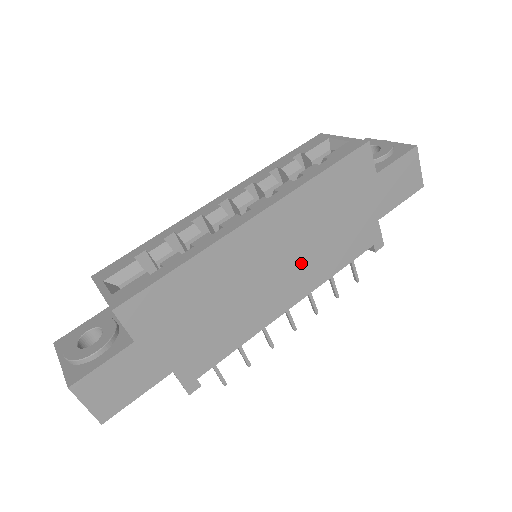
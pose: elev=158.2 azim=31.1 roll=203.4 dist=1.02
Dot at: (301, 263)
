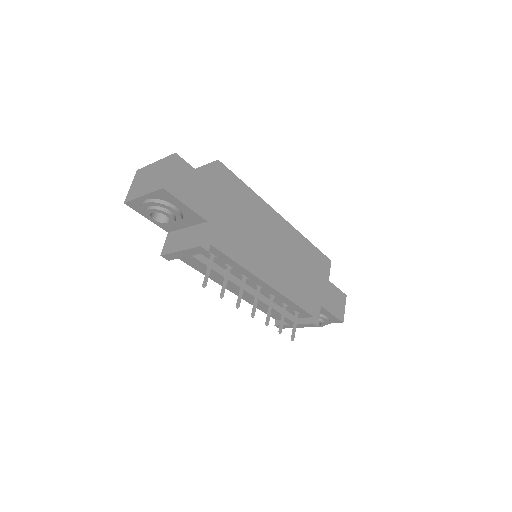
Dot at: (285, 269)
